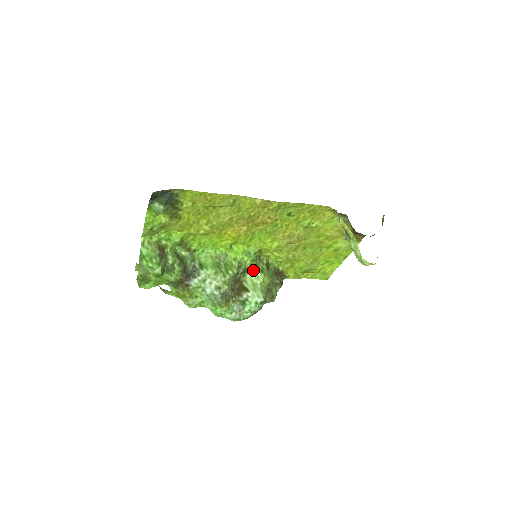
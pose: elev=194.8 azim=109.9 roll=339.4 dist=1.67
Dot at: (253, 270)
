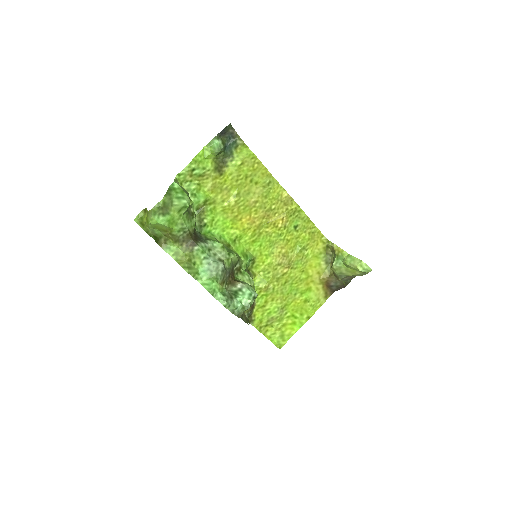
Dot at: (246, 273)
